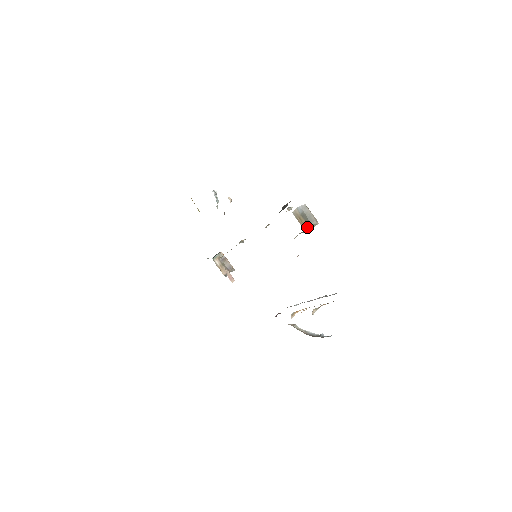
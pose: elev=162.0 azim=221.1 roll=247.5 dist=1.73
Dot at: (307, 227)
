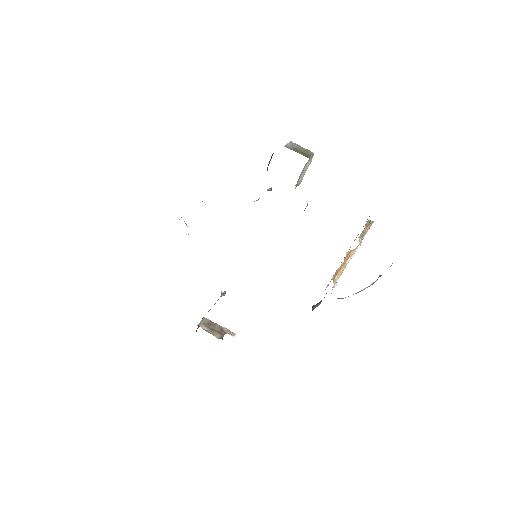
Dot at: (306, 156)
